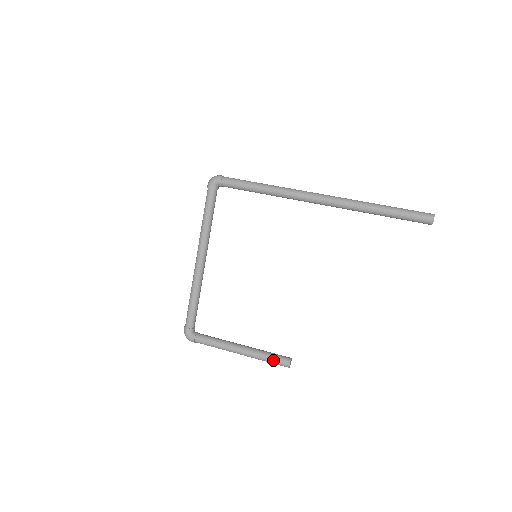
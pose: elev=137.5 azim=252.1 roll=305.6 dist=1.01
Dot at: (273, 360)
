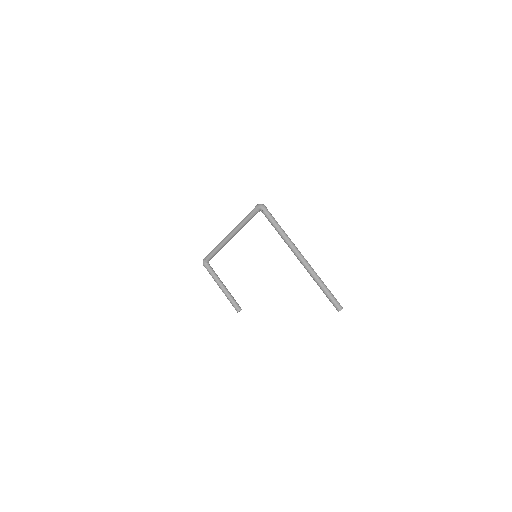
Dot at: (233, 304)
